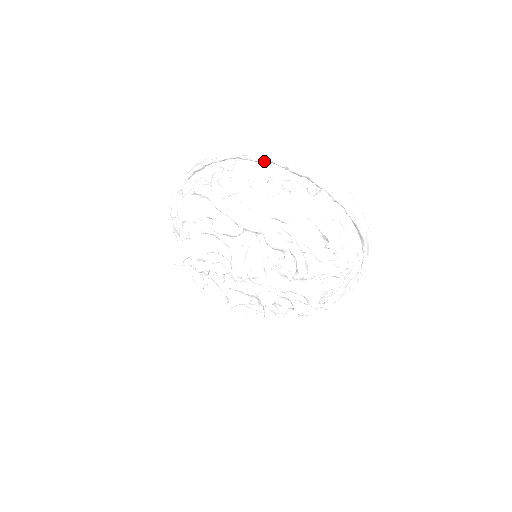
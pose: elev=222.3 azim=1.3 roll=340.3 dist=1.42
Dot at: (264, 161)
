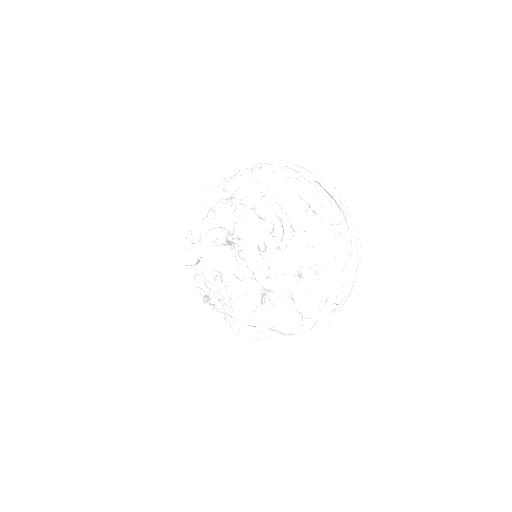
Dot at: (254, 164)
